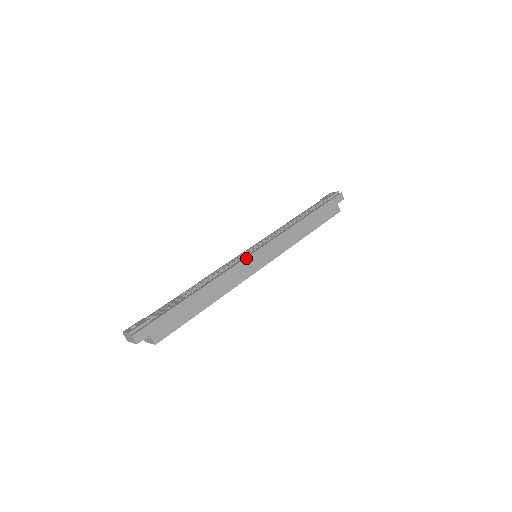
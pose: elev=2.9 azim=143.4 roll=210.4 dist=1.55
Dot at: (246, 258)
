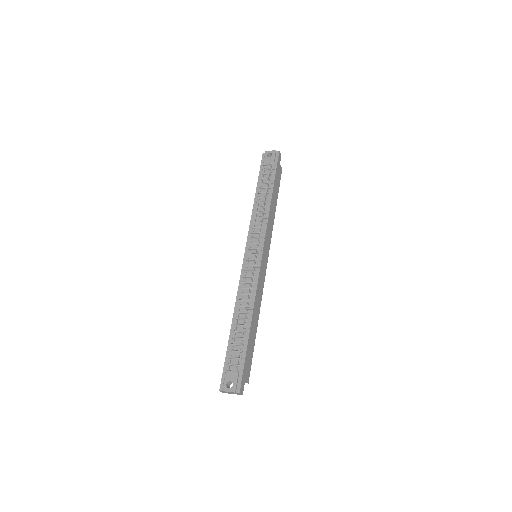
Dot at: (260, 268)
